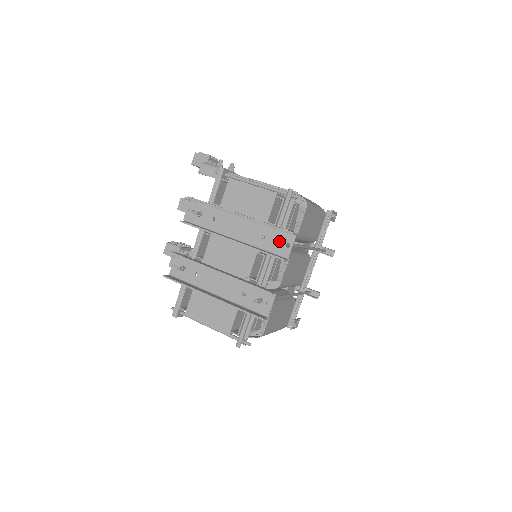
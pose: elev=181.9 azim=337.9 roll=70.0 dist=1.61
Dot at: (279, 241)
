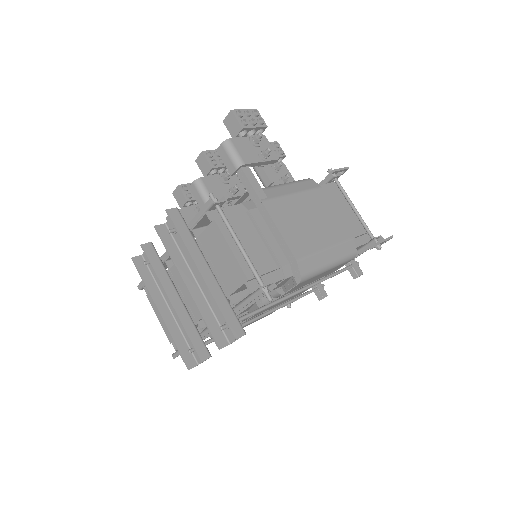
Dot at: (227, 326)
